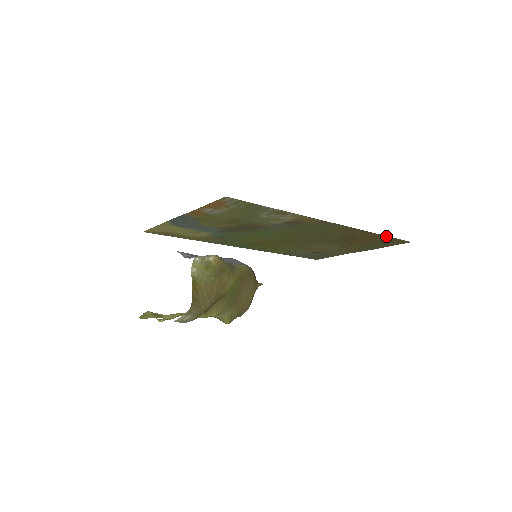
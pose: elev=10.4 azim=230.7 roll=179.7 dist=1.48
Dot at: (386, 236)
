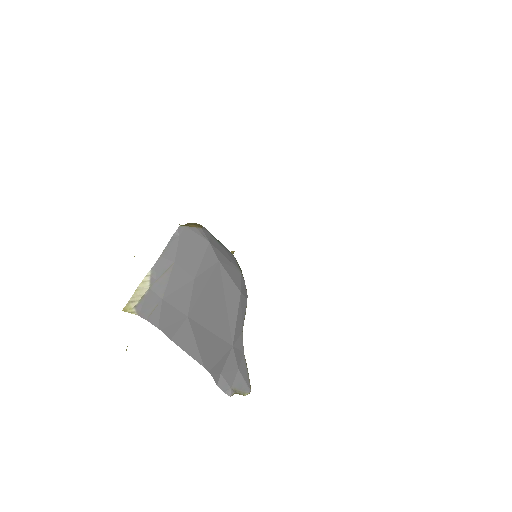
Dot at: occluded
